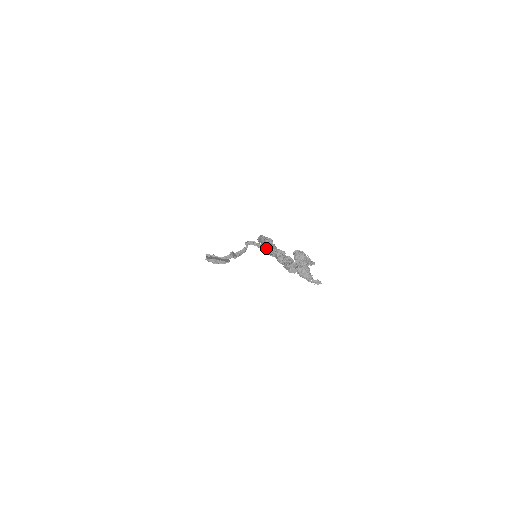
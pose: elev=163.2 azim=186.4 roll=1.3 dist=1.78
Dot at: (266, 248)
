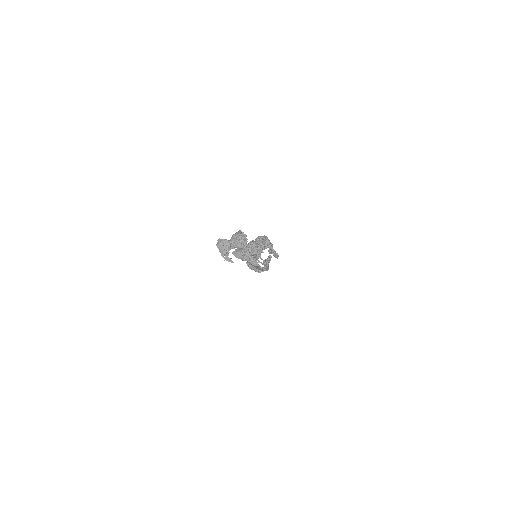
Dot at: occluded
